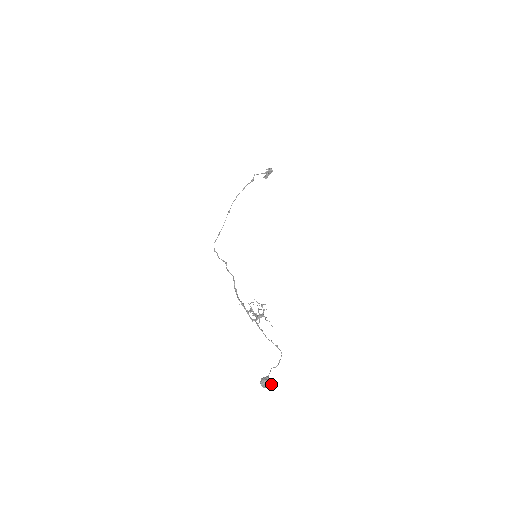
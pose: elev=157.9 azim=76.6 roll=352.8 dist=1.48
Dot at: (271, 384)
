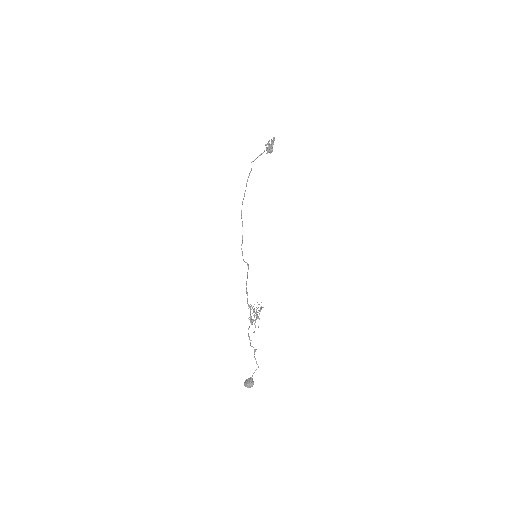
Dot at: (249, 386)
